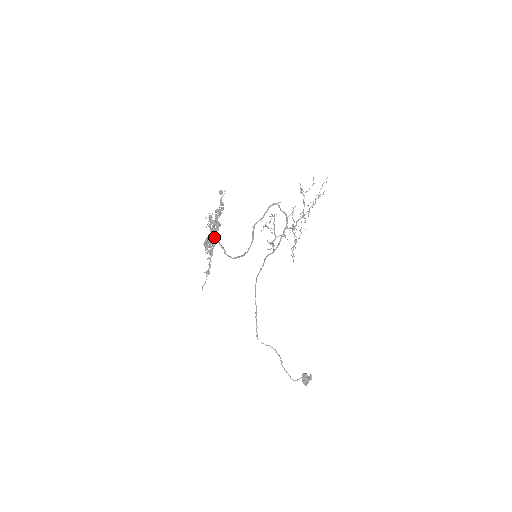
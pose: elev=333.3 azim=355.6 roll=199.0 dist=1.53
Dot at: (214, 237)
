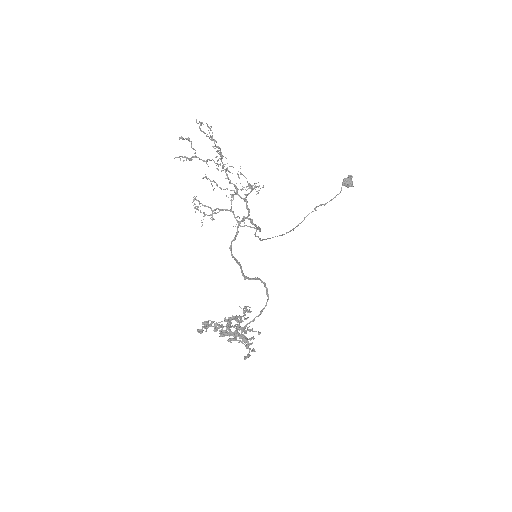
Dot at: (242, 331)
